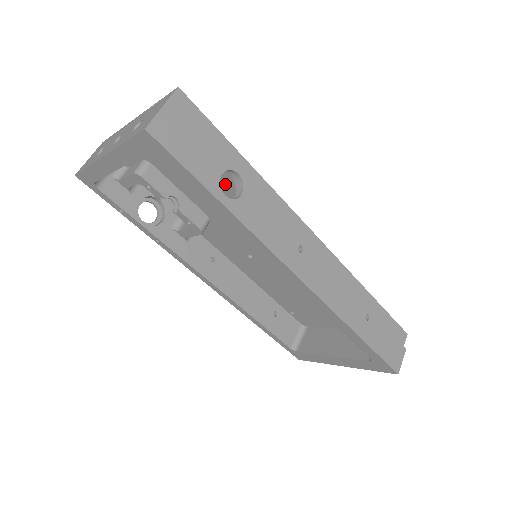
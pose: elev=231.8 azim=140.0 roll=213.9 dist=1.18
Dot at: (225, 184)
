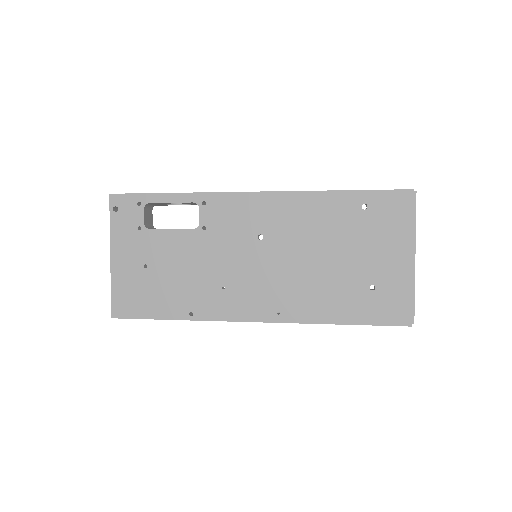
Dot at: occluded
